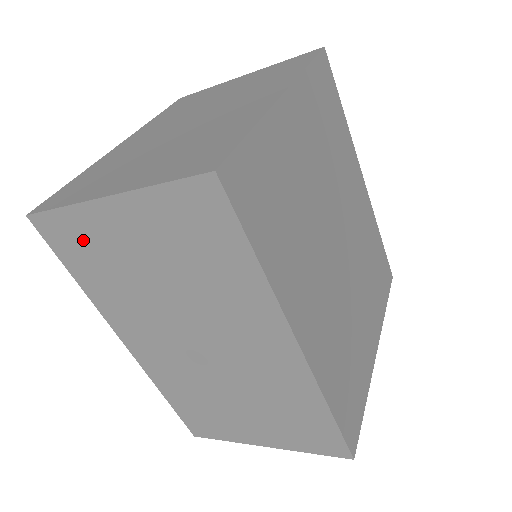
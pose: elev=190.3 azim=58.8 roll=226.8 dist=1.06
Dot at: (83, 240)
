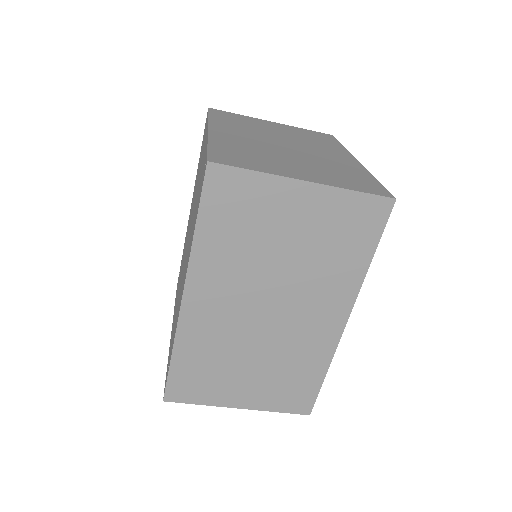
Dot at: (247, 201)
